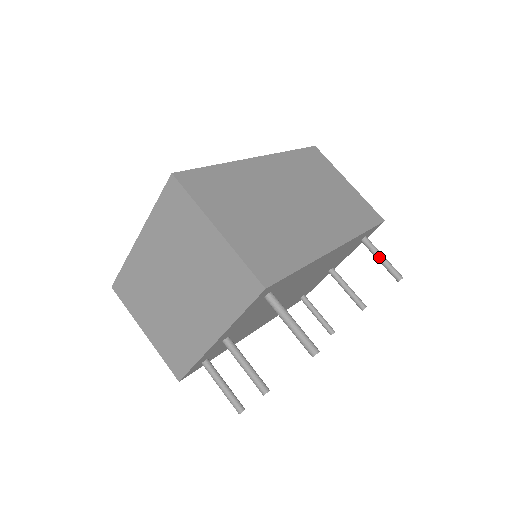
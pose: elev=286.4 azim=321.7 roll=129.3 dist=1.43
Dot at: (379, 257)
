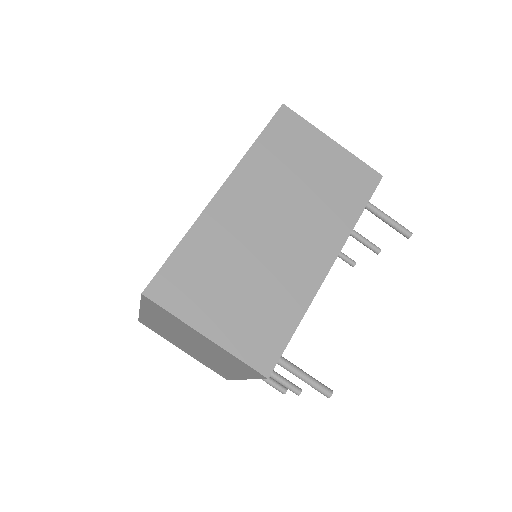
Dot at: (383, 219)
